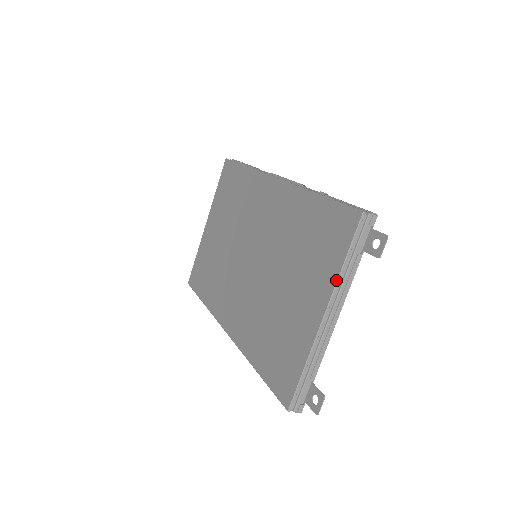
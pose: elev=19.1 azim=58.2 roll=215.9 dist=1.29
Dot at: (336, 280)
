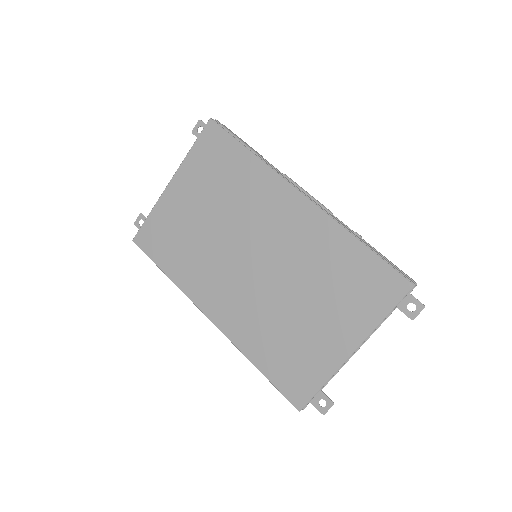
Dot at: (374, 329)
